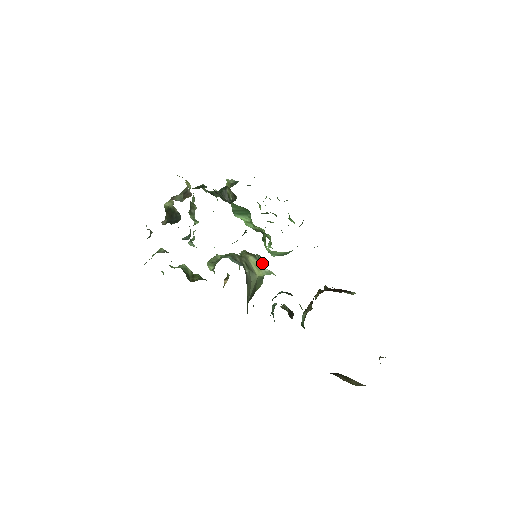
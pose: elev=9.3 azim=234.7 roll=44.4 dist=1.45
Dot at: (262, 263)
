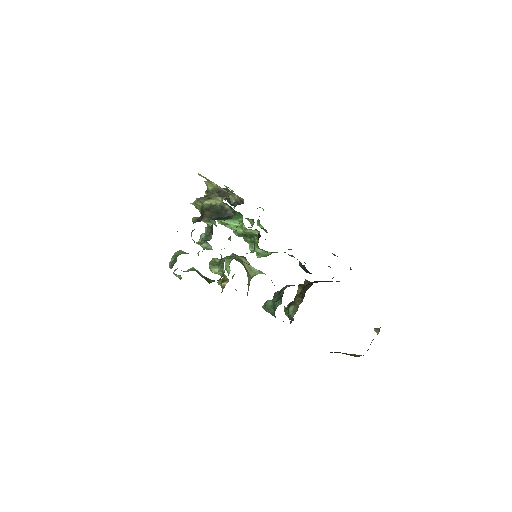
Dot at: occluded
